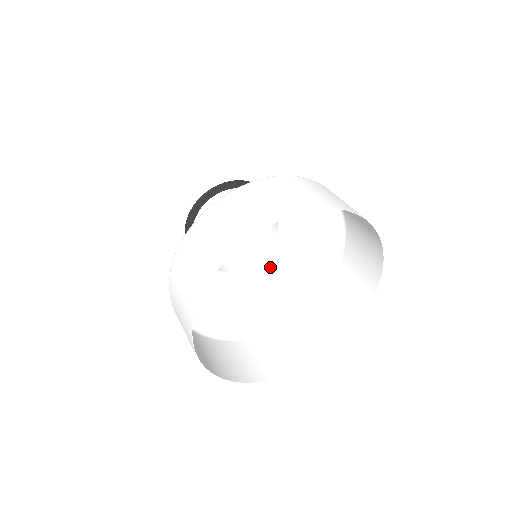
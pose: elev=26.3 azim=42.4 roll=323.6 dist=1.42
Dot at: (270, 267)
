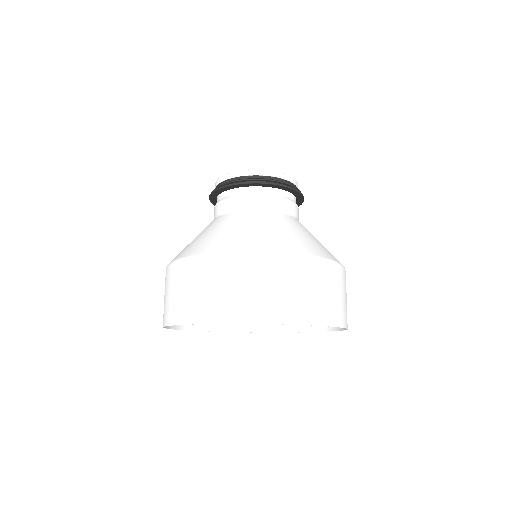
Dot at: occluded
